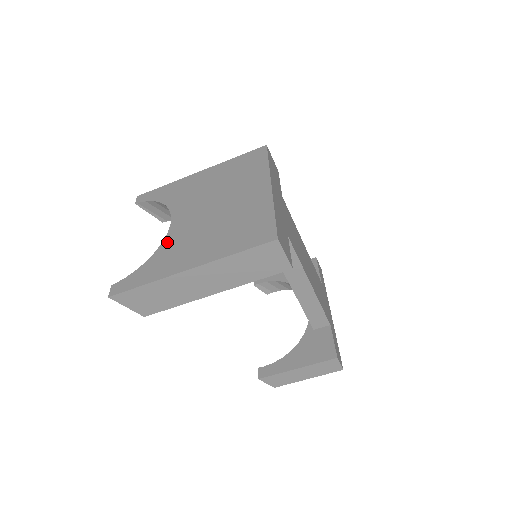
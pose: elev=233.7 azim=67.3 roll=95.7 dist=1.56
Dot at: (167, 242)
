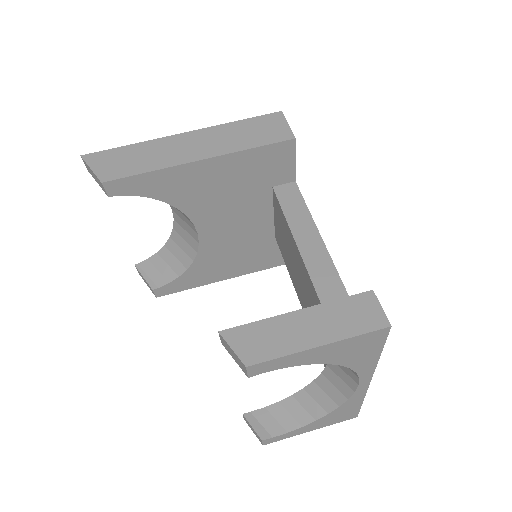
Dot at: occluded
